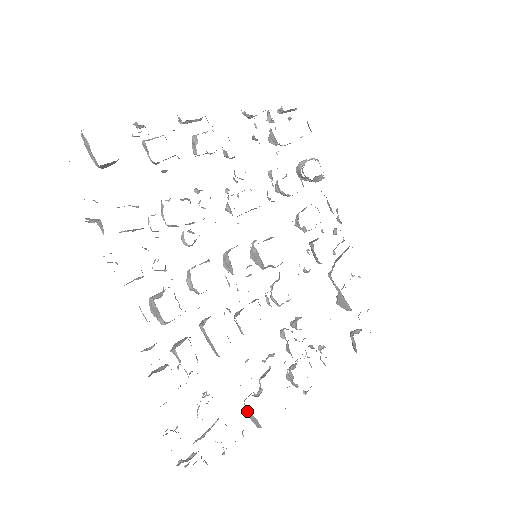
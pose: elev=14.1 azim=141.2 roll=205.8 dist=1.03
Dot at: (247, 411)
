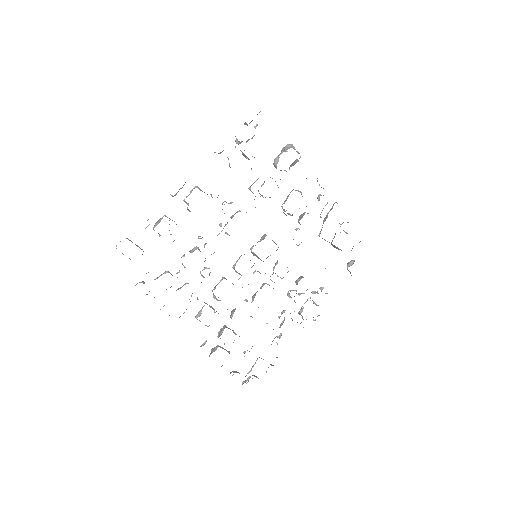
Dot at: (277, 344)
